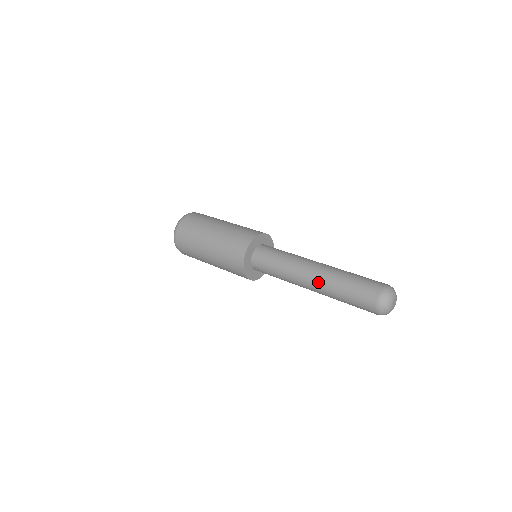
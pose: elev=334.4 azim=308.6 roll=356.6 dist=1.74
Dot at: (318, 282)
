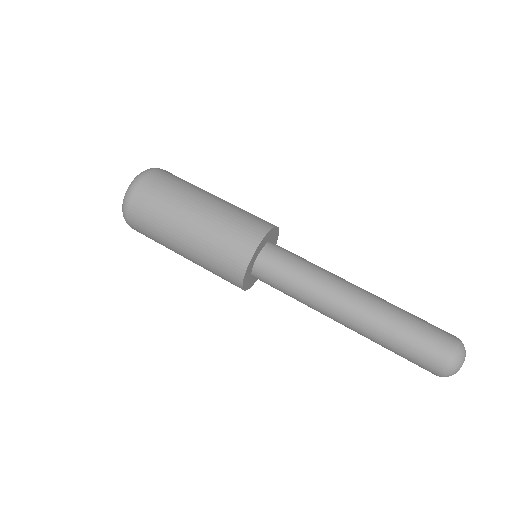
Dot at: (362, 315)
